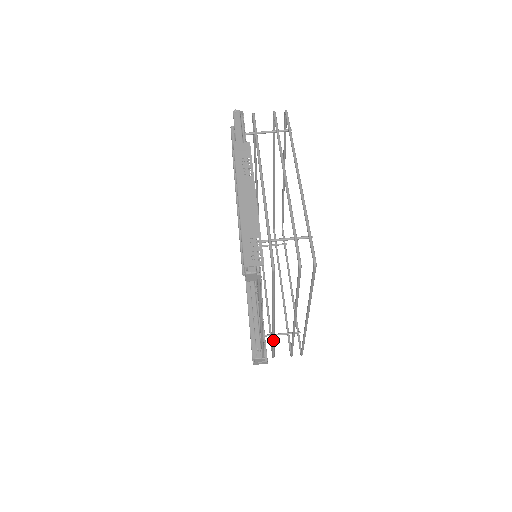
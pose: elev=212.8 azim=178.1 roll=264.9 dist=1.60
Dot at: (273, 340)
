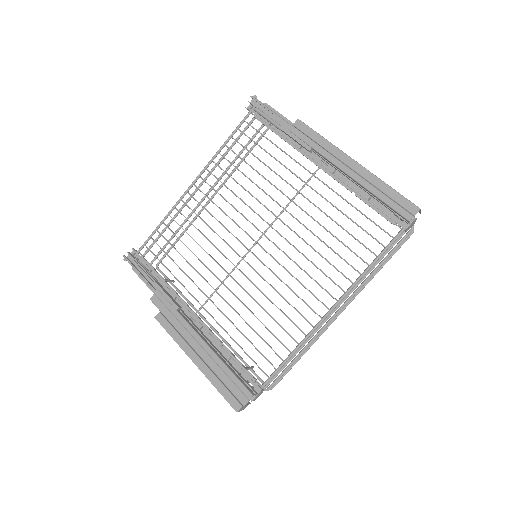
Dot at: (300, 349)
